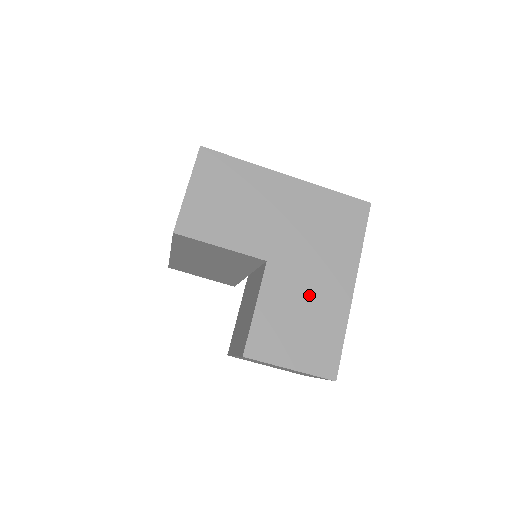
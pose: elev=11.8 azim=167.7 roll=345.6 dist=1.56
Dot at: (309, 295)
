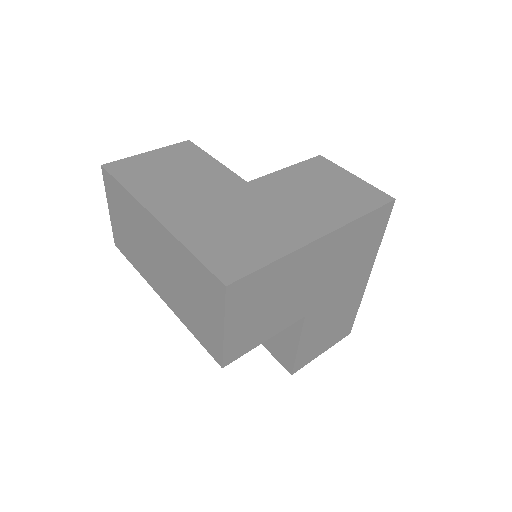
Dot at: (337, 308)
